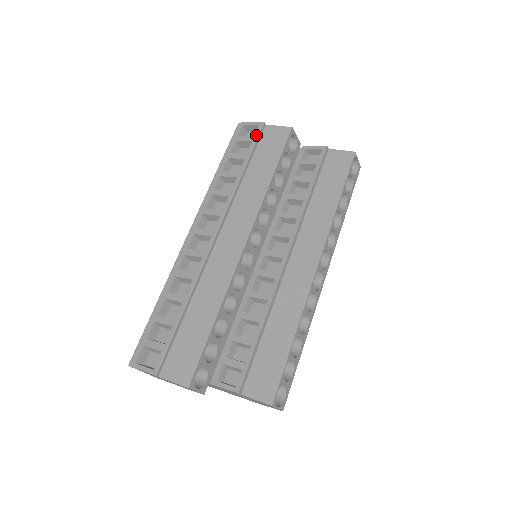
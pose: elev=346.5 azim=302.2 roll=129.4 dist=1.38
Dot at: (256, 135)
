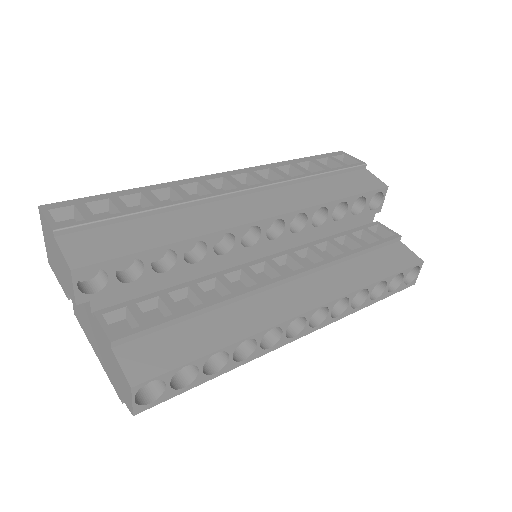
Dot at: (351, 165)
